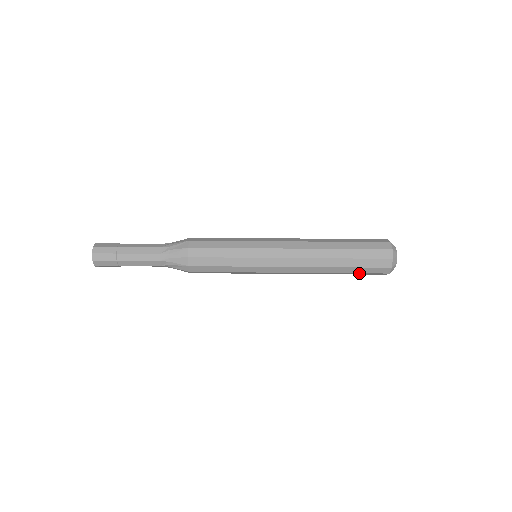
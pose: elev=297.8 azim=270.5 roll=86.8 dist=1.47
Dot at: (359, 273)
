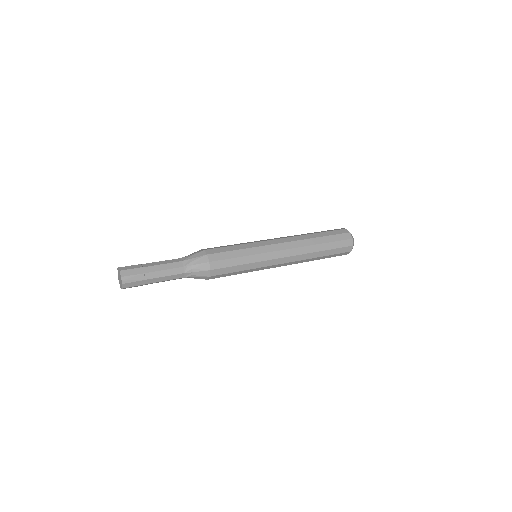
Dot at: (334, 243)
